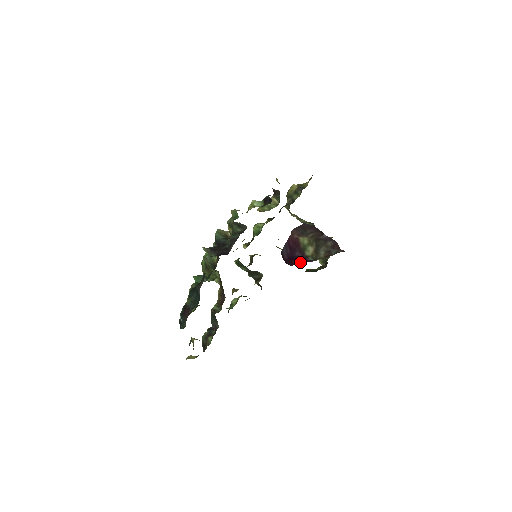
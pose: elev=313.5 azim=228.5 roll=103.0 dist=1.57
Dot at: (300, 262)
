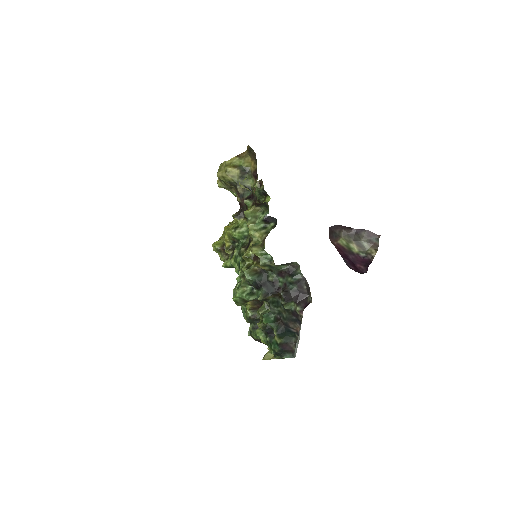
Dot at: (362, 263)
